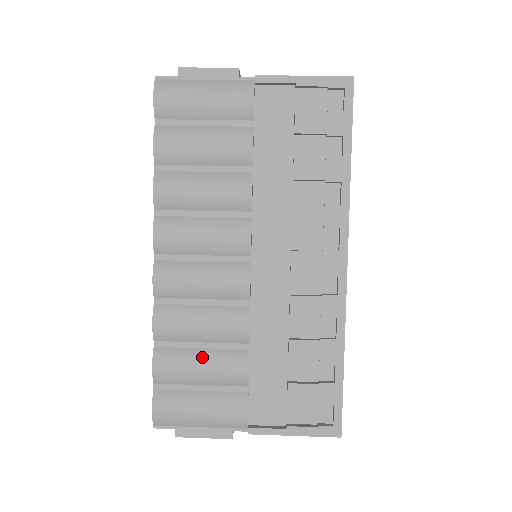
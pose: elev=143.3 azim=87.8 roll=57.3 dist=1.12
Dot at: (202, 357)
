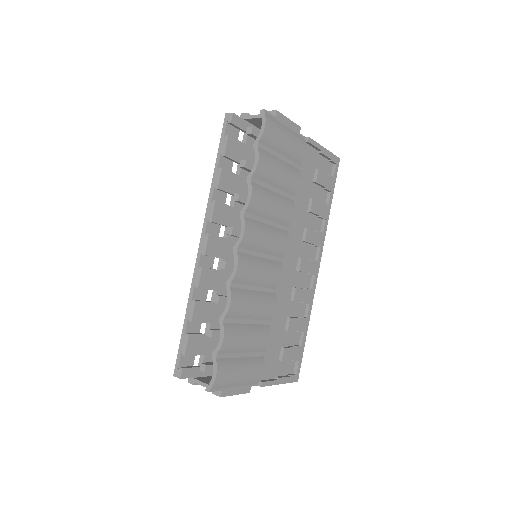
Dot at: (250, 330)
